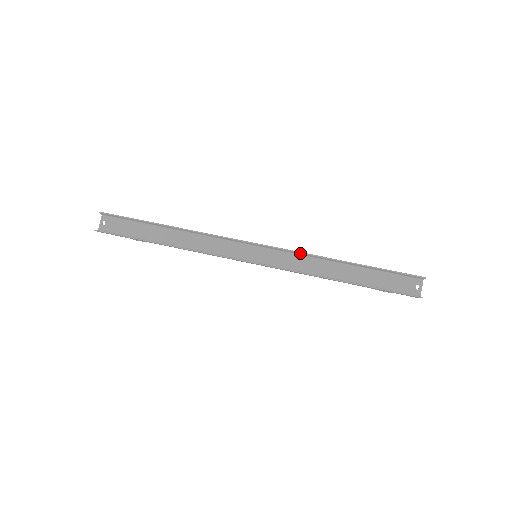
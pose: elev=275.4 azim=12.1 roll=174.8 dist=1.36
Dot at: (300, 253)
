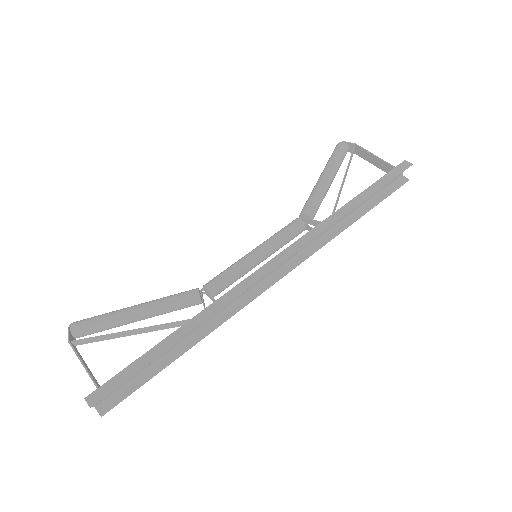
Dot at: occluded
